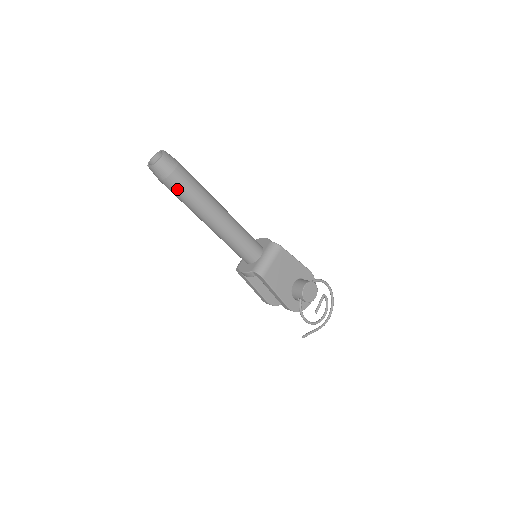
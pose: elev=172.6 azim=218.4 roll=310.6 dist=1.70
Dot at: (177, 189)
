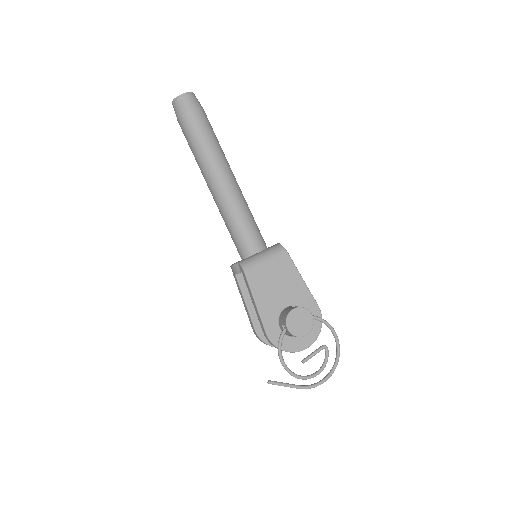
Dot at: (188, 132)
